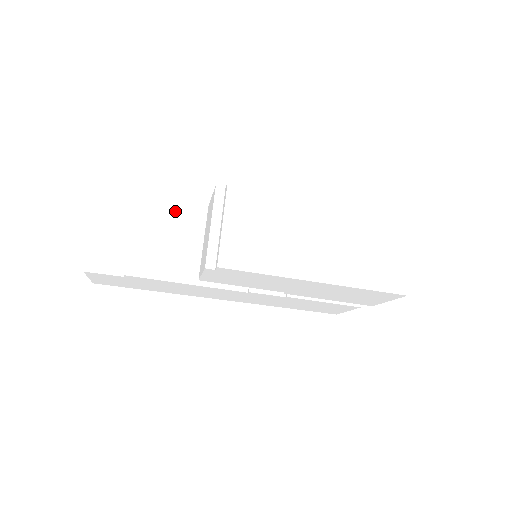
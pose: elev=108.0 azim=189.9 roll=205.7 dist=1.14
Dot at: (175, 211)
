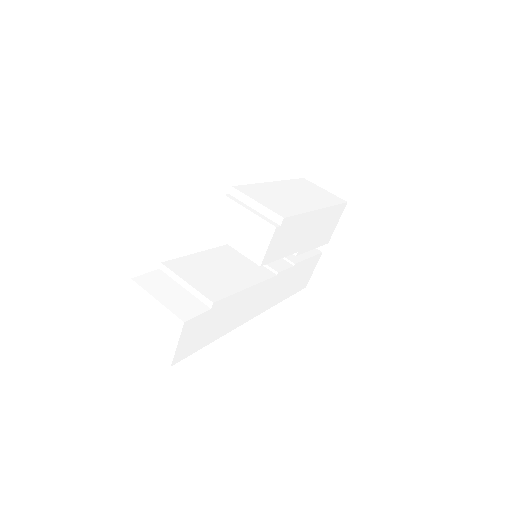
Dot at: (189, 258)
